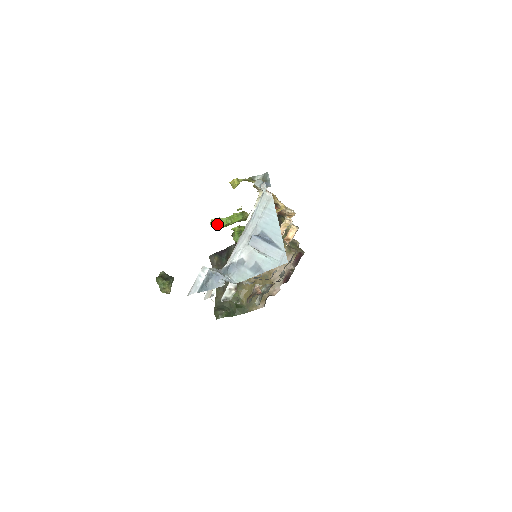
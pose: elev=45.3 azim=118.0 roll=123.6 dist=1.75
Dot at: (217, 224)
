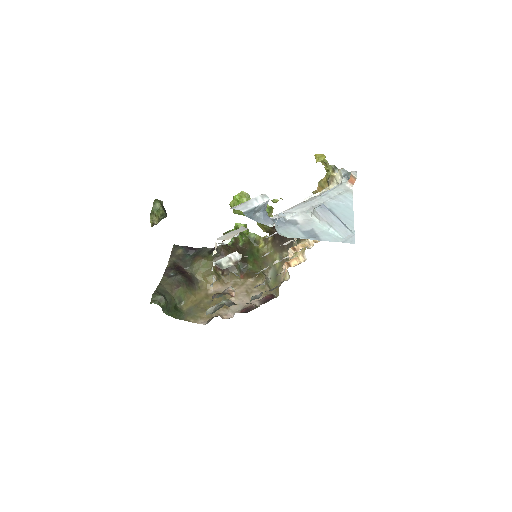
Dot at: (243, 200)
